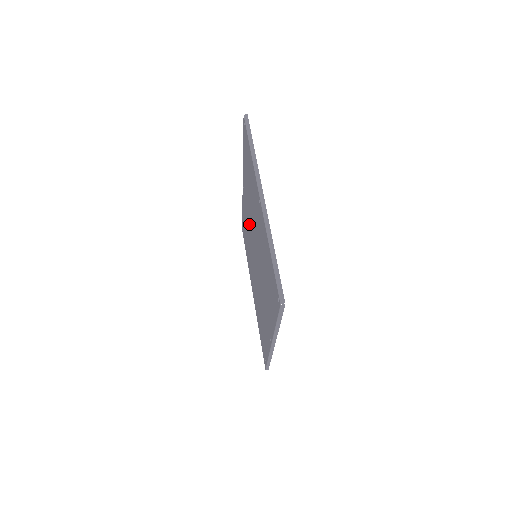
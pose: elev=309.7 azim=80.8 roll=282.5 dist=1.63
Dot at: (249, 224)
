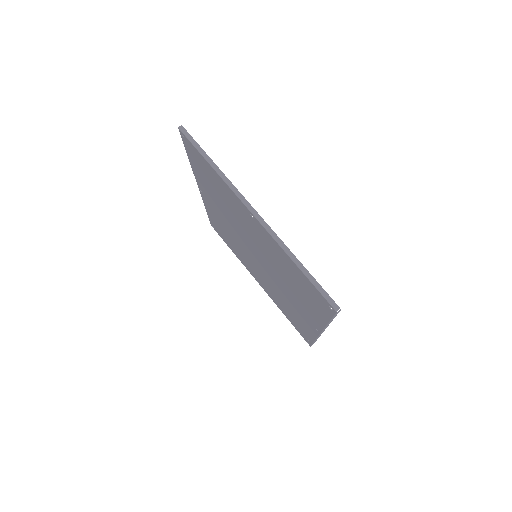
Dot at: (229, 227)
